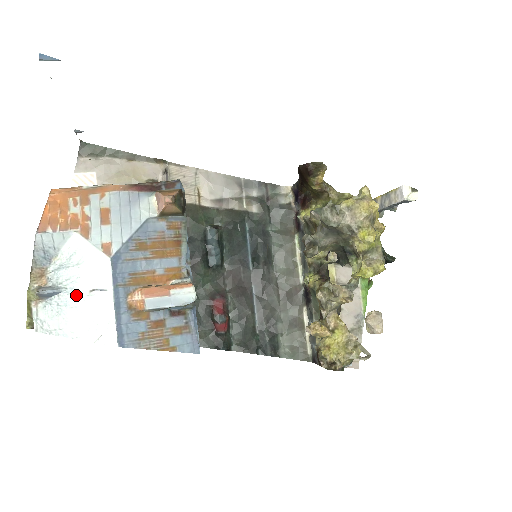
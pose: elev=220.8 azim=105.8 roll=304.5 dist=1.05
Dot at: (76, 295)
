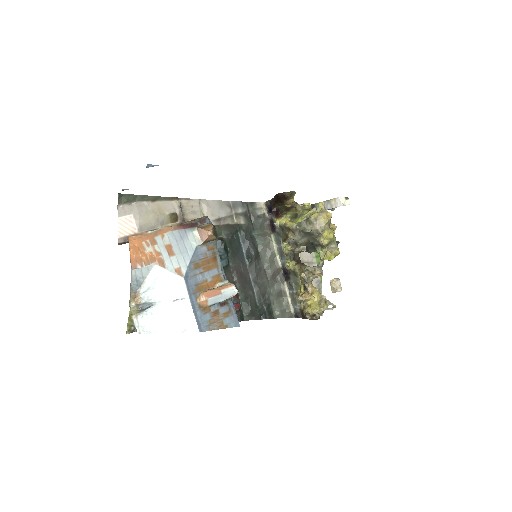
Dot at: (164, 305)
